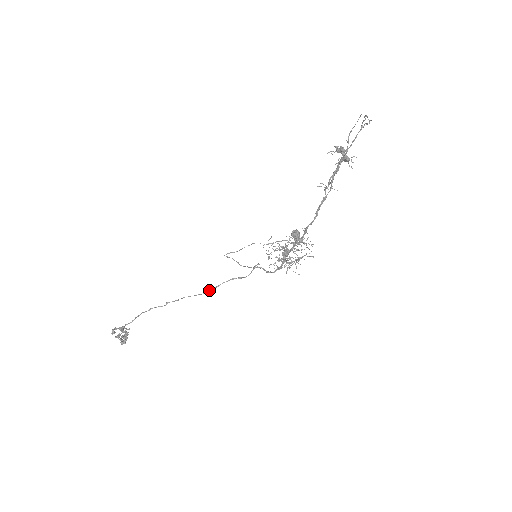
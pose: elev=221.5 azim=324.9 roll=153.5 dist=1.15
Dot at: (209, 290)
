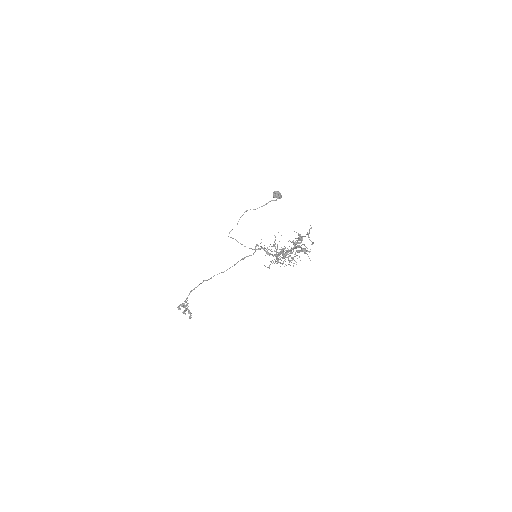
Dot at: occluded
